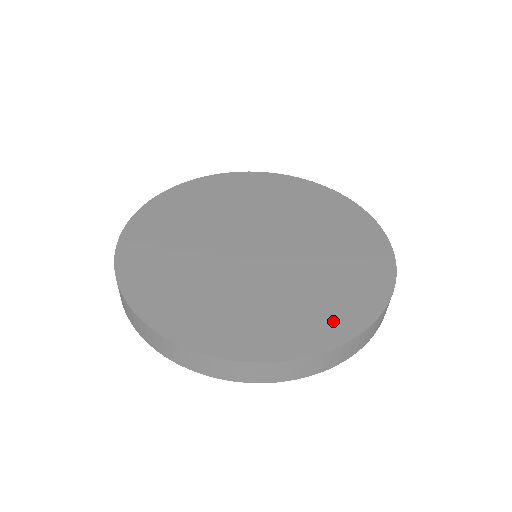
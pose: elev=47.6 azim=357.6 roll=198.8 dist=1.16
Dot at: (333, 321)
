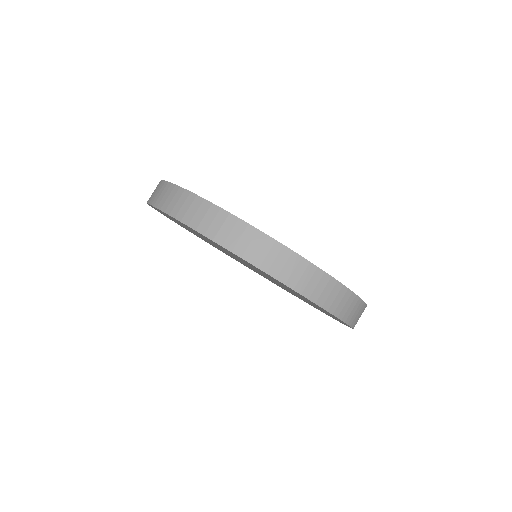
Dot at: occluded
